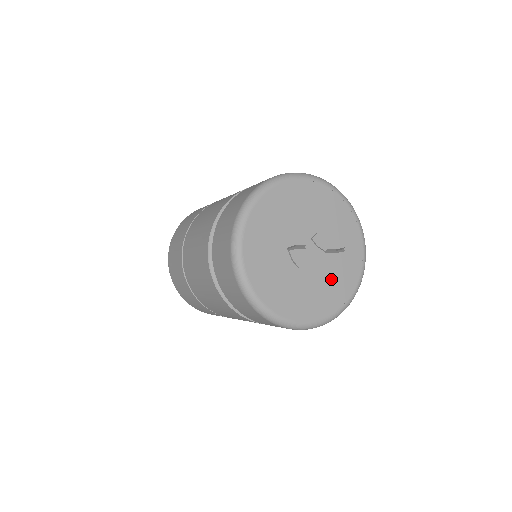
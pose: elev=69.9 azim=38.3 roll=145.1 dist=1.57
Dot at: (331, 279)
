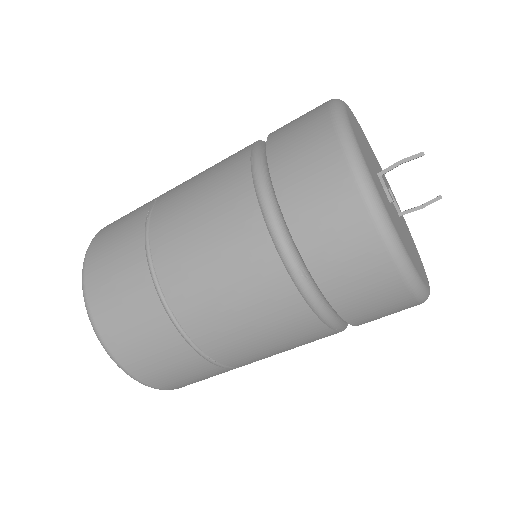
Dot at: (412, 247)
